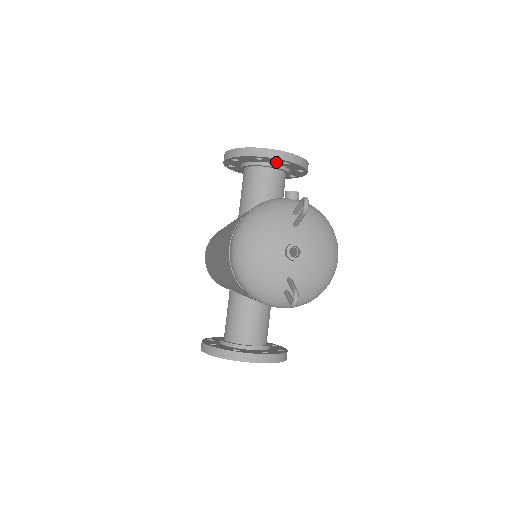
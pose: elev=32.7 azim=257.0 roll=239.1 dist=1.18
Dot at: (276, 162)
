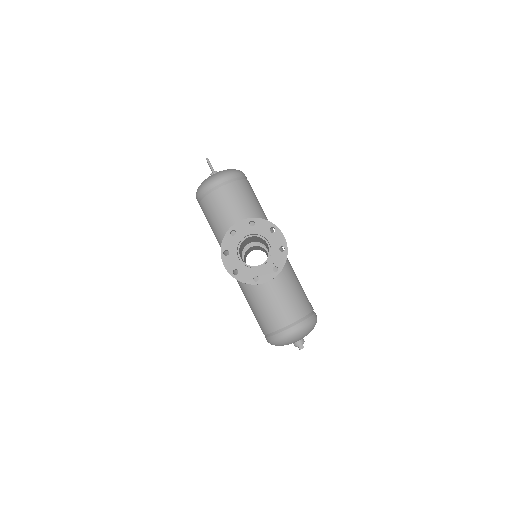
Dot at: occluded
